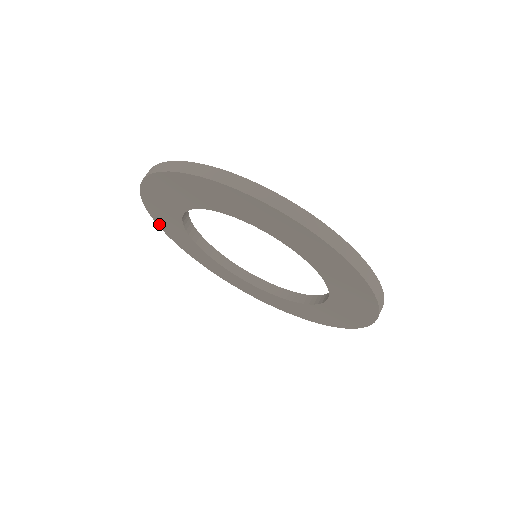
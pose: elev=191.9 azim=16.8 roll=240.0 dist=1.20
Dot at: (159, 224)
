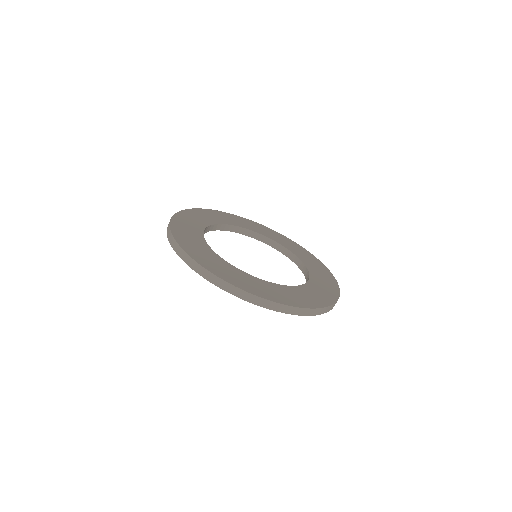
Dot at: occluded
